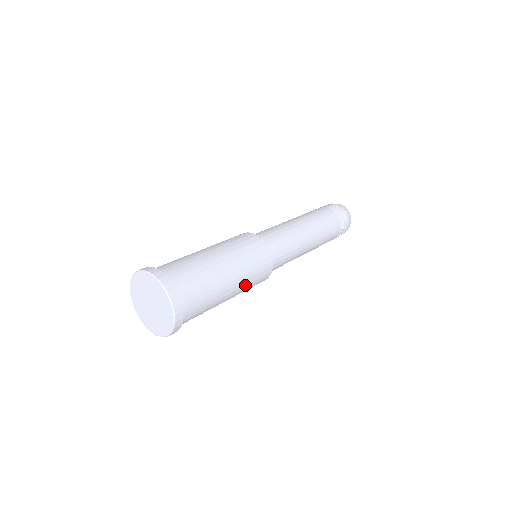
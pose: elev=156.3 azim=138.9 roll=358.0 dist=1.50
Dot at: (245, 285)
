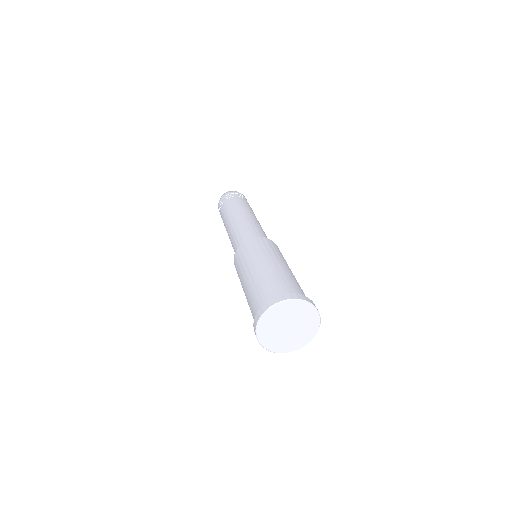
Dot at: occluded
